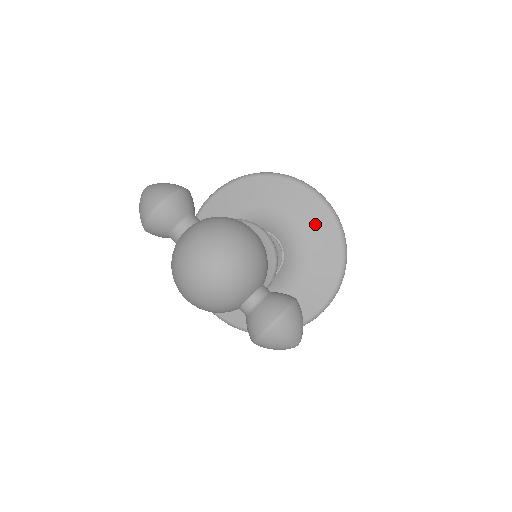
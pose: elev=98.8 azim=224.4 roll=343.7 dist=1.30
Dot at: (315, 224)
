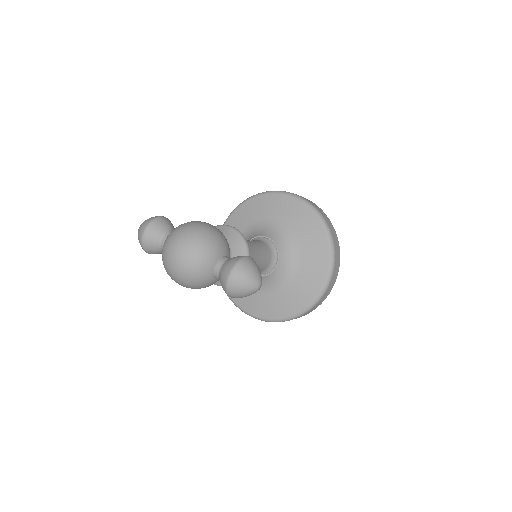
Dot at: (296, 217)
